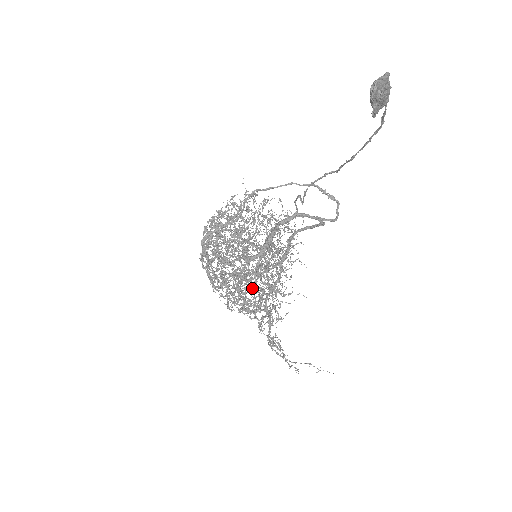
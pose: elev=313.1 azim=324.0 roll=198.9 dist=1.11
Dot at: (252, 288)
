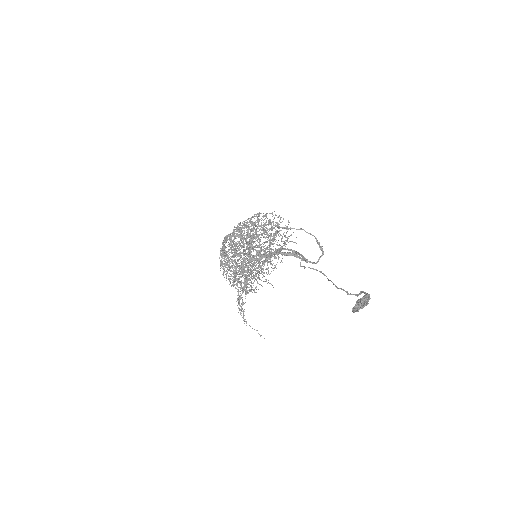
Dot at: occluded
